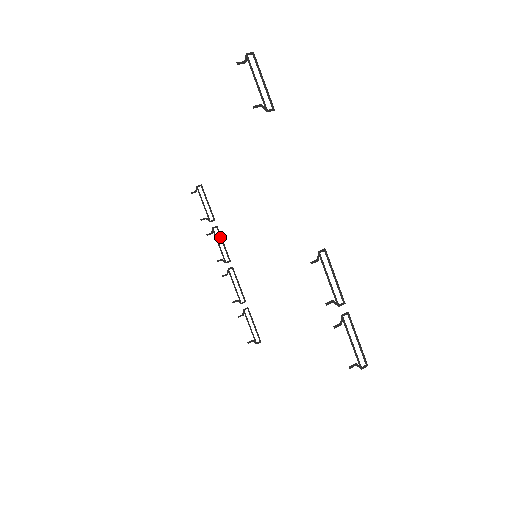
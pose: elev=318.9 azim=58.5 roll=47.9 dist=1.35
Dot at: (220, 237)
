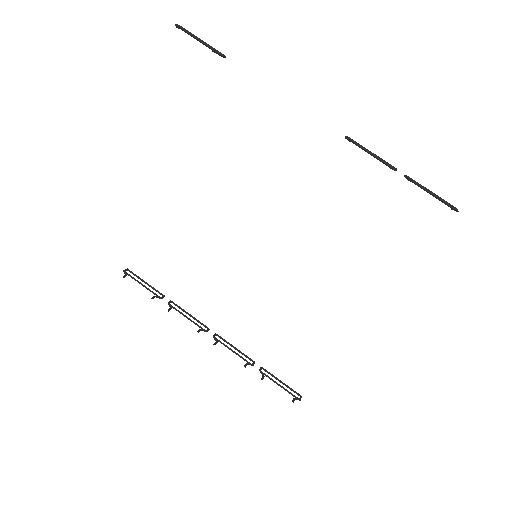
Dot at: occluded
